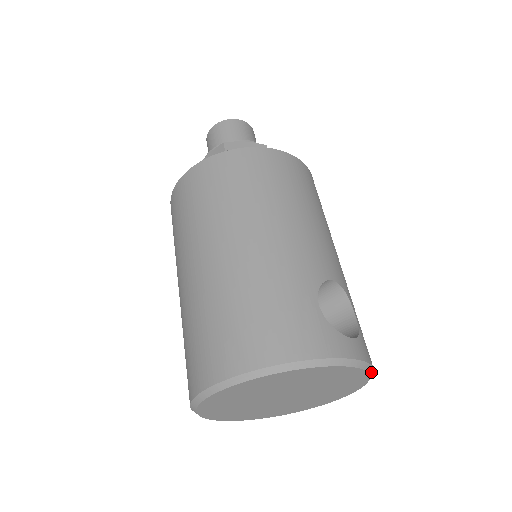
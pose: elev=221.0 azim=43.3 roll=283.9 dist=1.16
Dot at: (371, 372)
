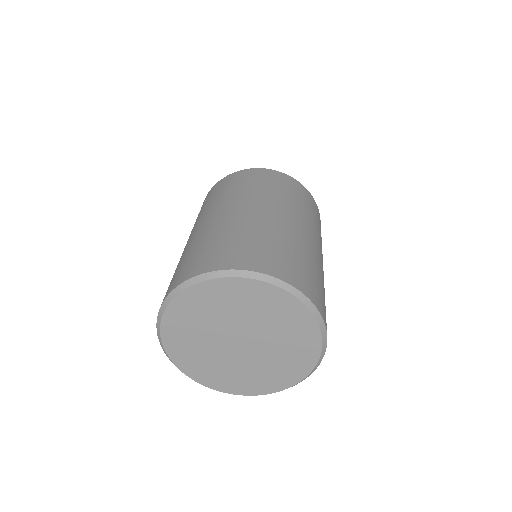
Dot at: (302, 380)
